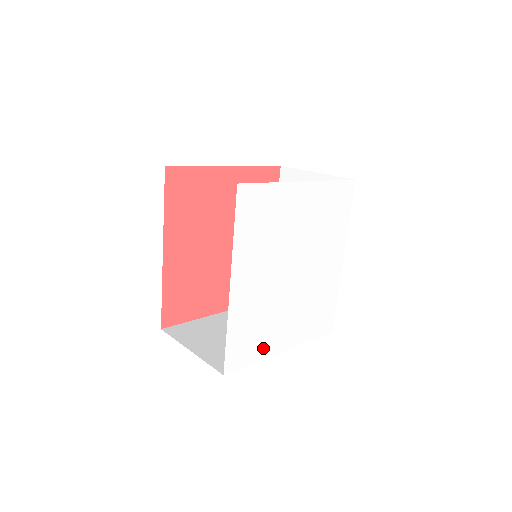
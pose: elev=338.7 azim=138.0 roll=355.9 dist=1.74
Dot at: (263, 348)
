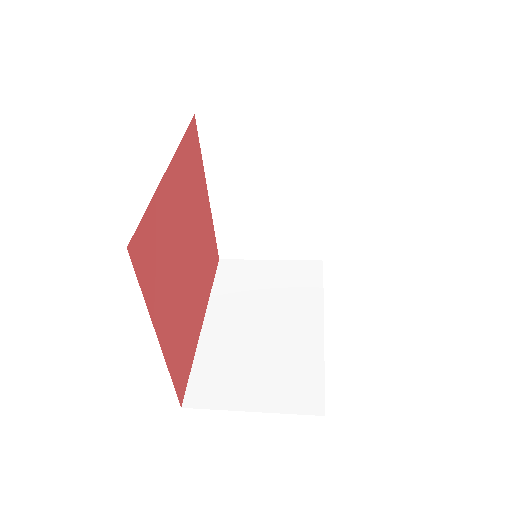
Dot at: occluded
